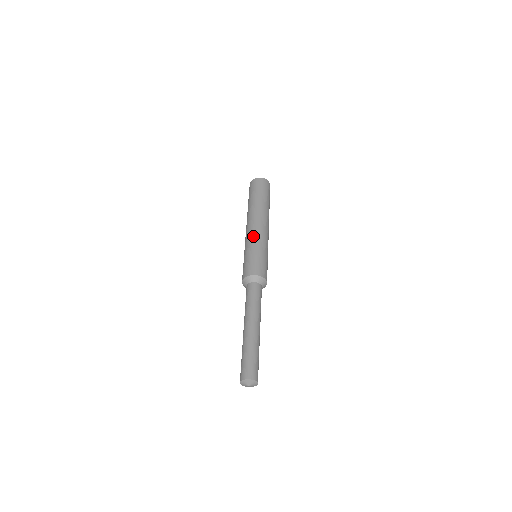
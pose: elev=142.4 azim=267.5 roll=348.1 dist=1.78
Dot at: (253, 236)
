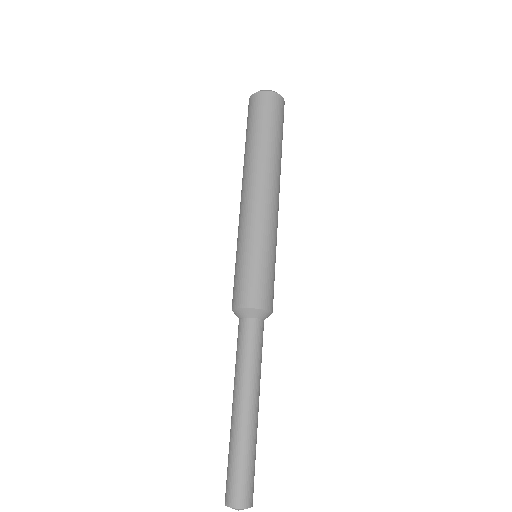
Dot at: (251, 224)
